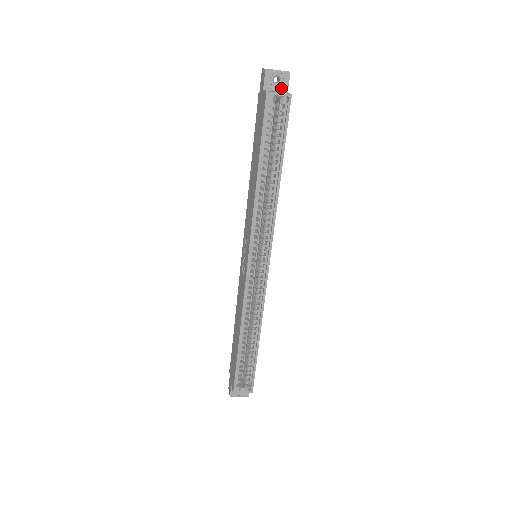
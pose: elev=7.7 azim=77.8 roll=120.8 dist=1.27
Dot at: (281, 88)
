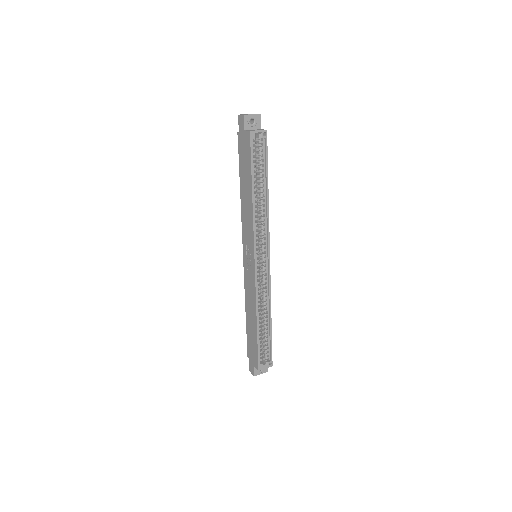
Dot at: (256, 127)
